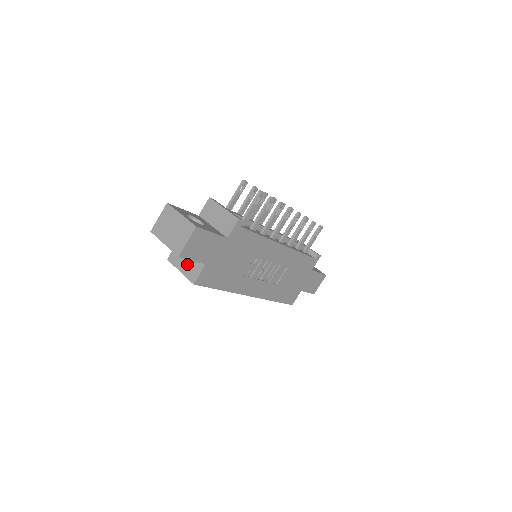
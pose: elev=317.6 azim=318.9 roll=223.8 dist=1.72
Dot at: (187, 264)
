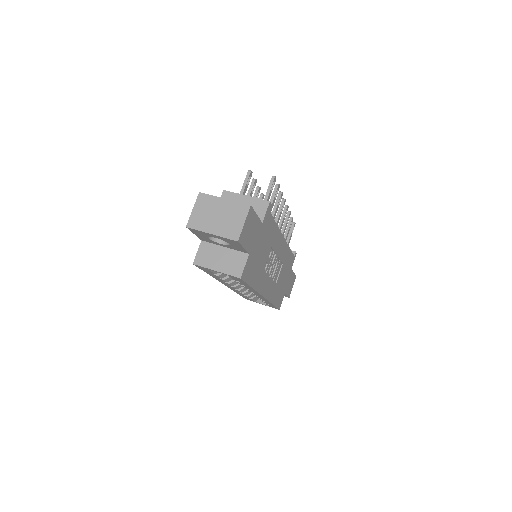
Dot at: (224, 260)
